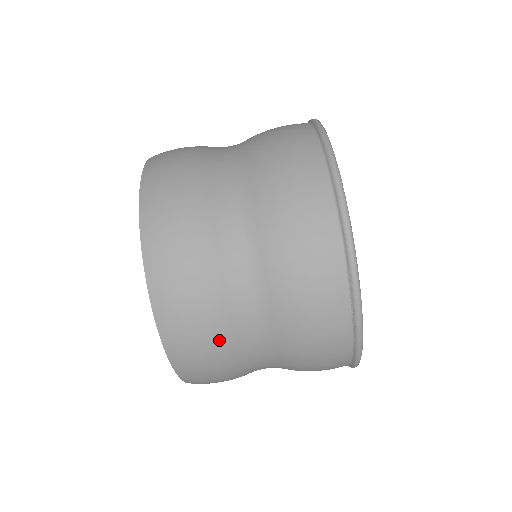
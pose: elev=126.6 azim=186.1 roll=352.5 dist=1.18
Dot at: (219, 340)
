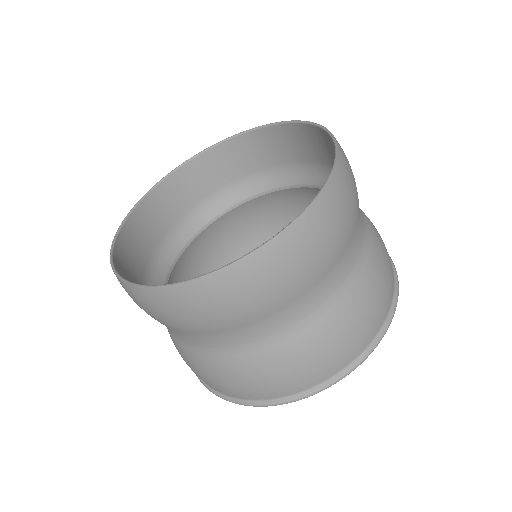
Dot at: (357, 201)
